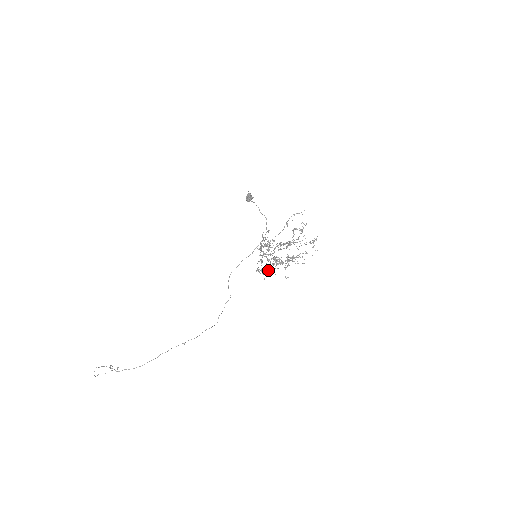
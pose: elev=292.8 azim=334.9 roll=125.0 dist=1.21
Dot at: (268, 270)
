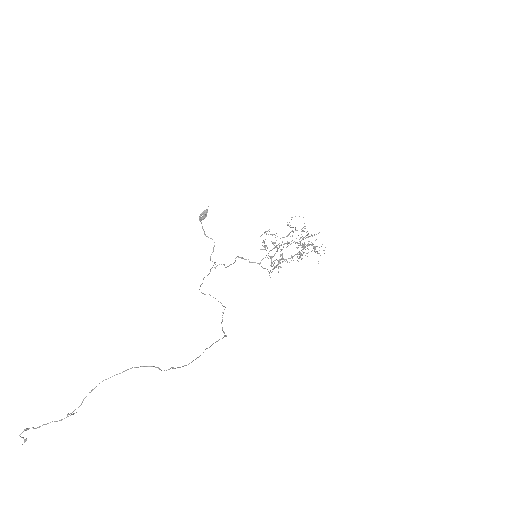
Dot at: (272, 269)
